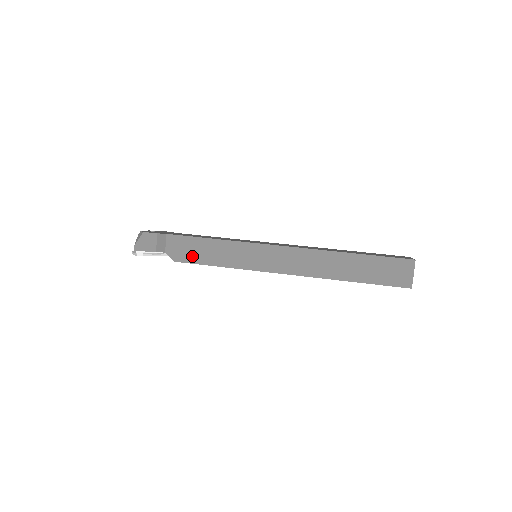
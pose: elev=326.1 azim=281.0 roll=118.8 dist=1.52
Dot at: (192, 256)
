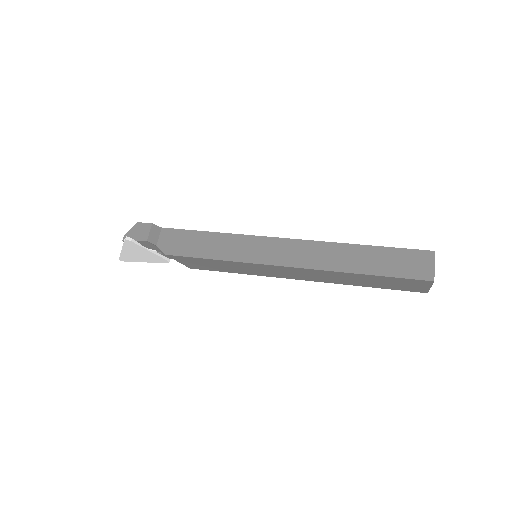
Dot at: (185, 249)
